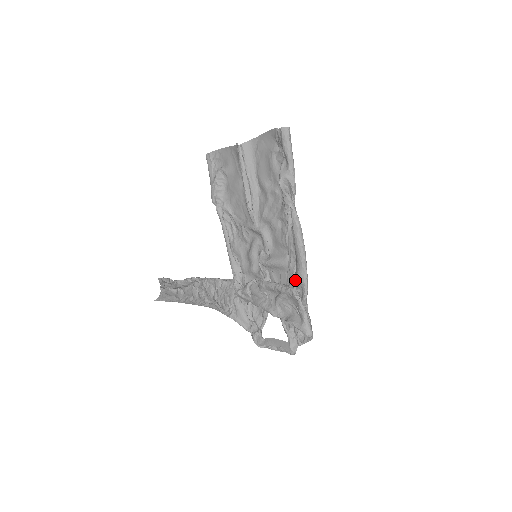
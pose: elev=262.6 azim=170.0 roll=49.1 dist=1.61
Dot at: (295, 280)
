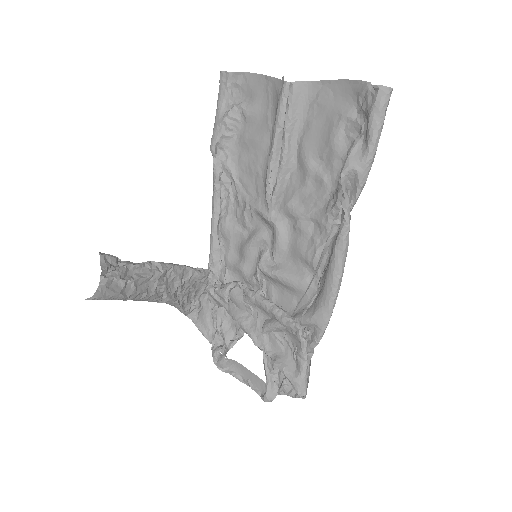
Dot at: (309, 318)
